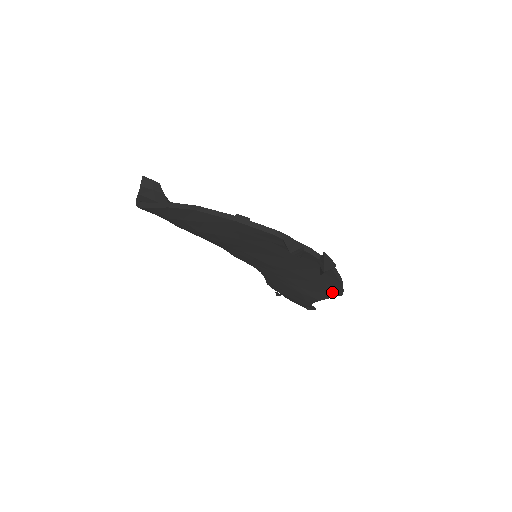
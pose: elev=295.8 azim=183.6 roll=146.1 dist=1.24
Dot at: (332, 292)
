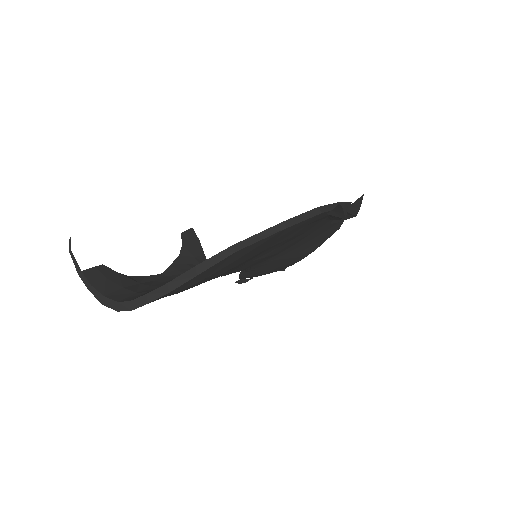
Dot at: (331, 233)
